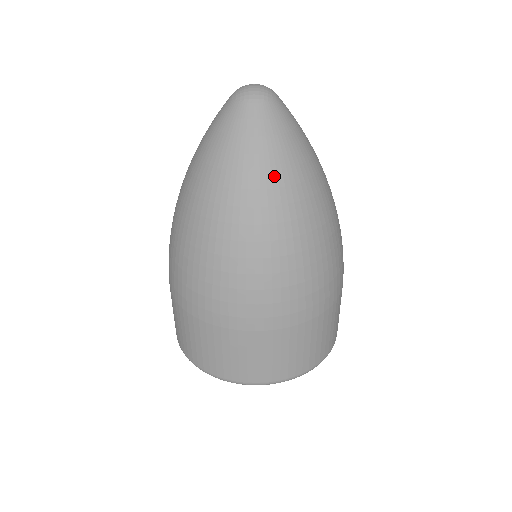
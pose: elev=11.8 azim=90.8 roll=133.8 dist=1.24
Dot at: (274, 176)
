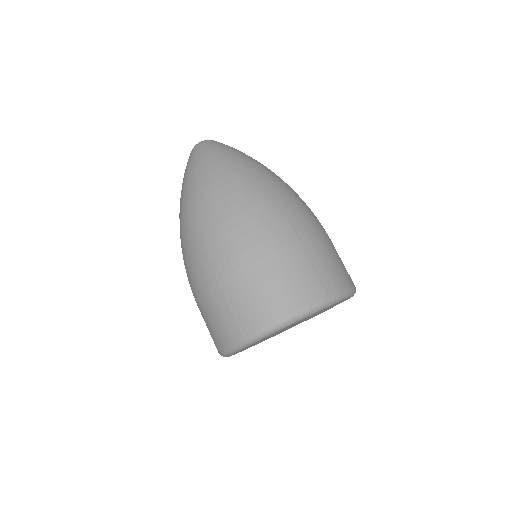
Dot at: (209, 169)
